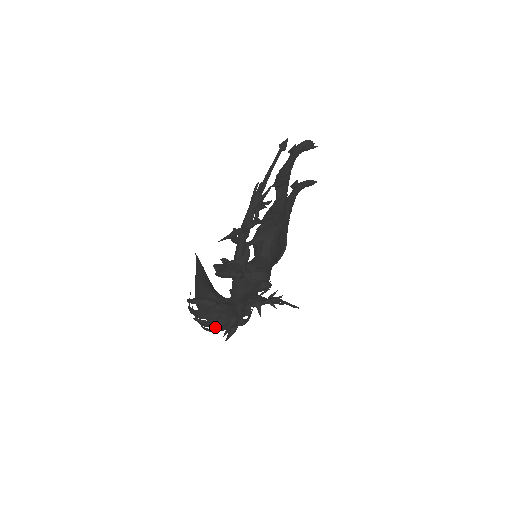
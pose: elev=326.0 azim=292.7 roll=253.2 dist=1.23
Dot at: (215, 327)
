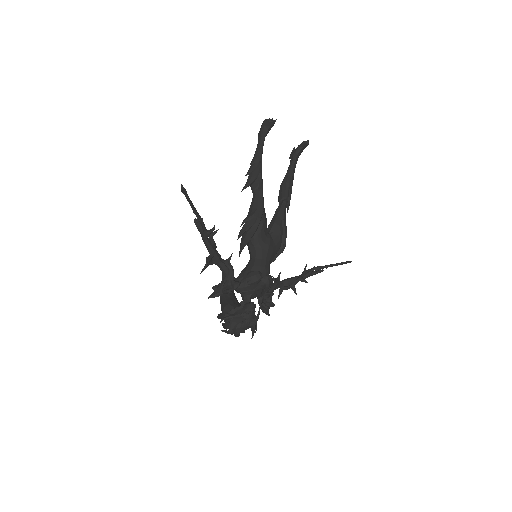
Dot at: (234, 334)
